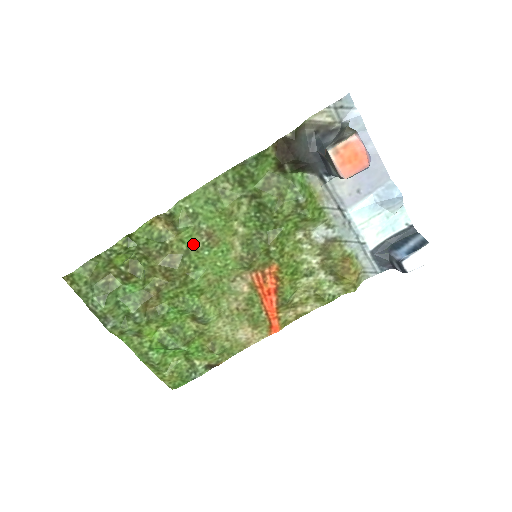
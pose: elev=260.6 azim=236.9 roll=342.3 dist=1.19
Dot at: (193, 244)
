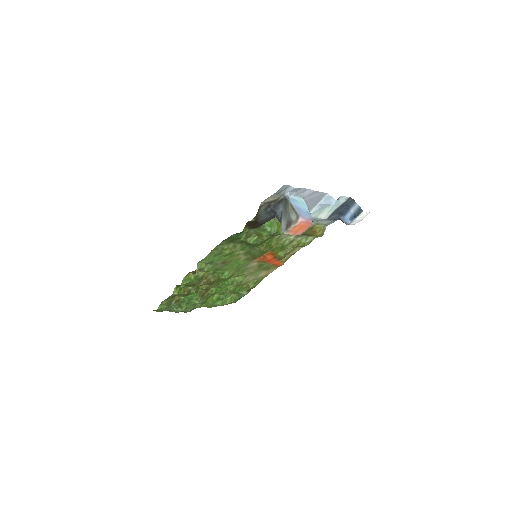
Dot at: (216, 269)
